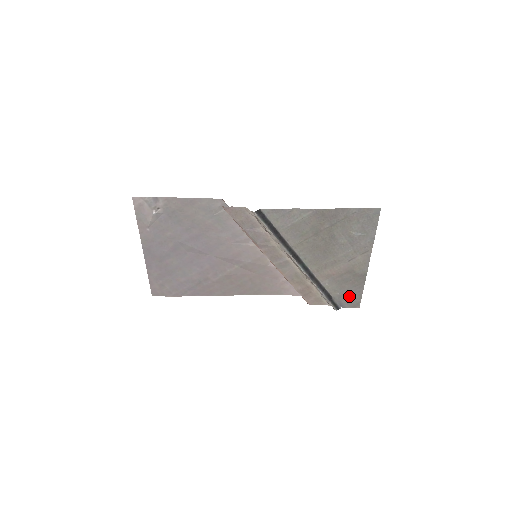
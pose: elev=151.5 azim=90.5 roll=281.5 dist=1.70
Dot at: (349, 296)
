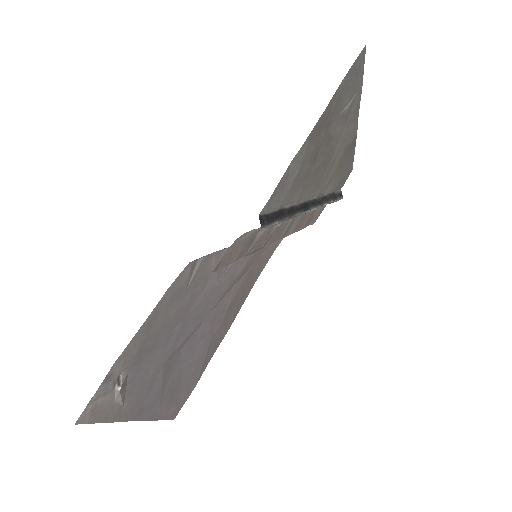
Dot at: (345, 172)
